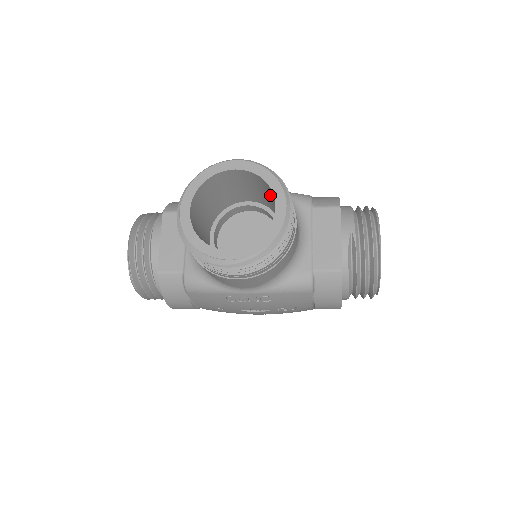
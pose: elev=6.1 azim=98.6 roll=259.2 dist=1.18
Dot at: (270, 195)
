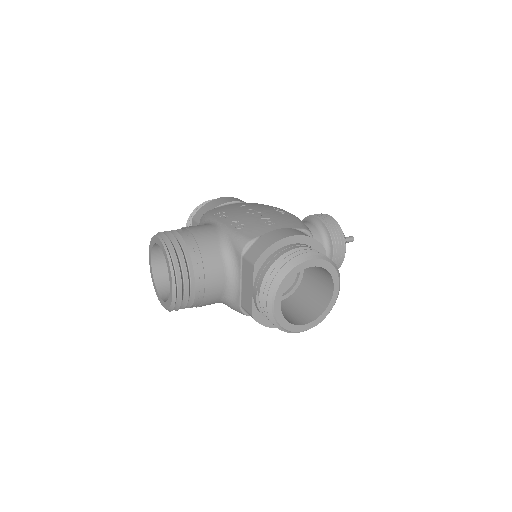
Dot at: occluded
